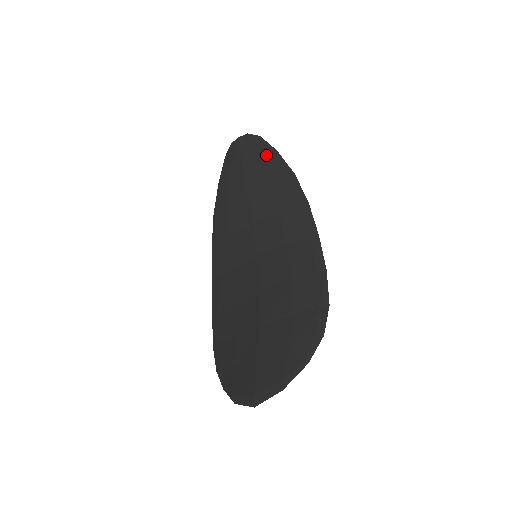
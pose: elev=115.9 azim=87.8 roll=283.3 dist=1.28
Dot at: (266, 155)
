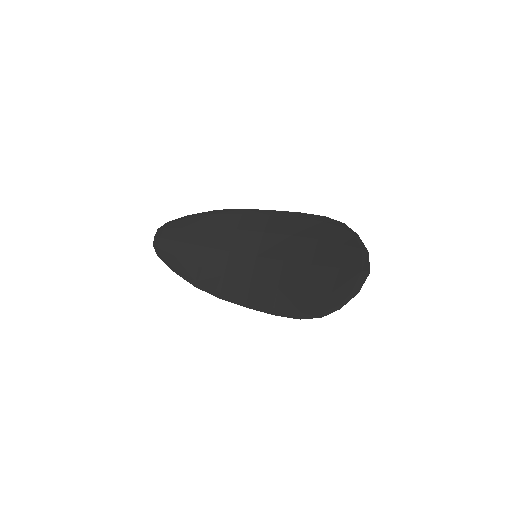
Dot at: (186, 222)
